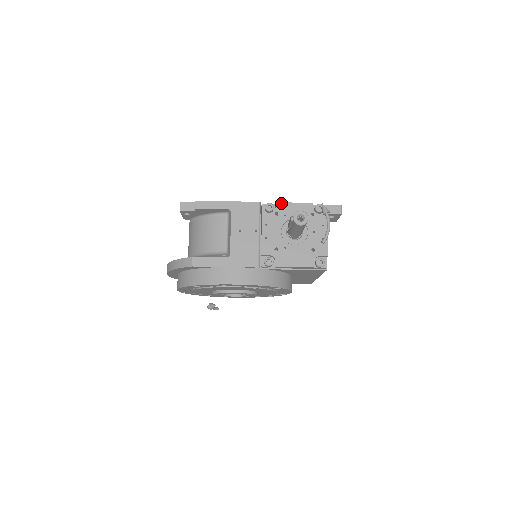
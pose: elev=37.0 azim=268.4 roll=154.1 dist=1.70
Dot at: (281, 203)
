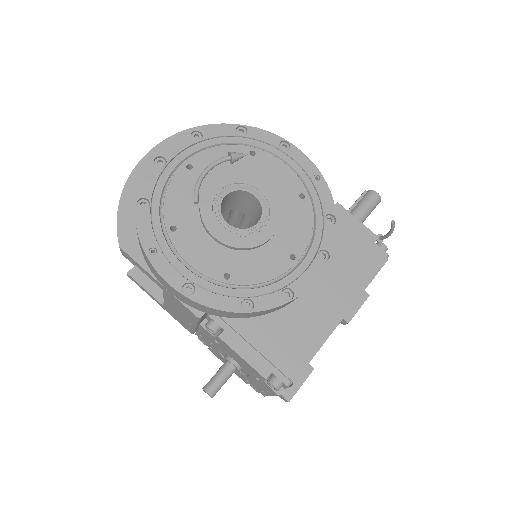
Dot at: occluded
